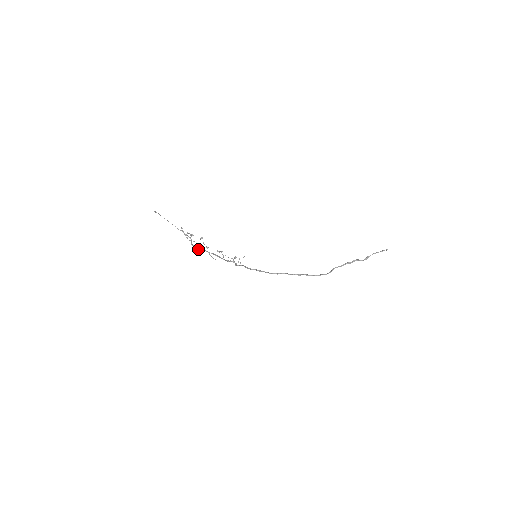
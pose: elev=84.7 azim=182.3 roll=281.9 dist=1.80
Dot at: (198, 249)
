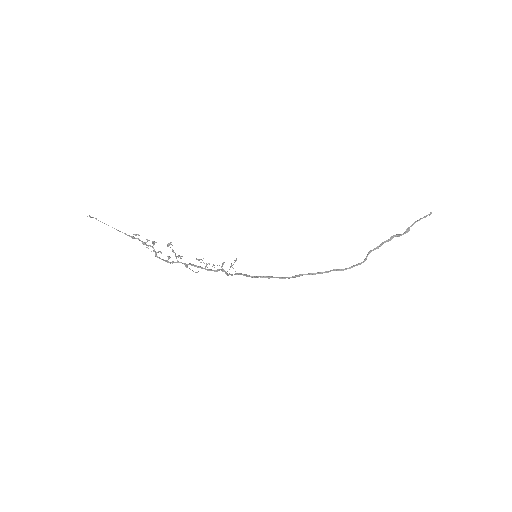
Dot at: (168, 262)
